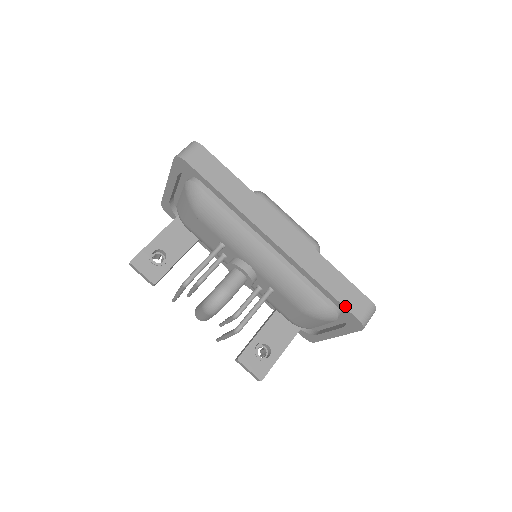
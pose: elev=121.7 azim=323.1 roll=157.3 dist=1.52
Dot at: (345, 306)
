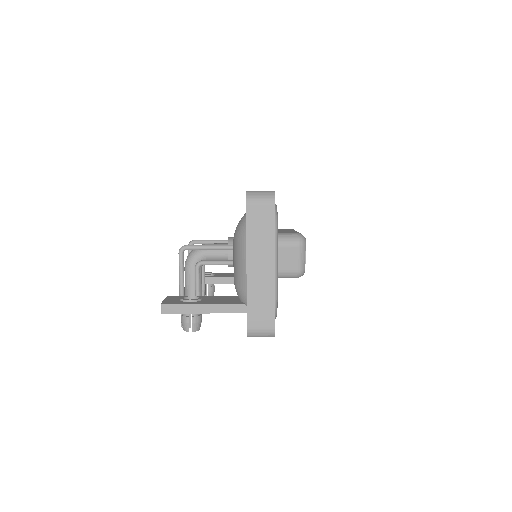
Dot at: occluded
